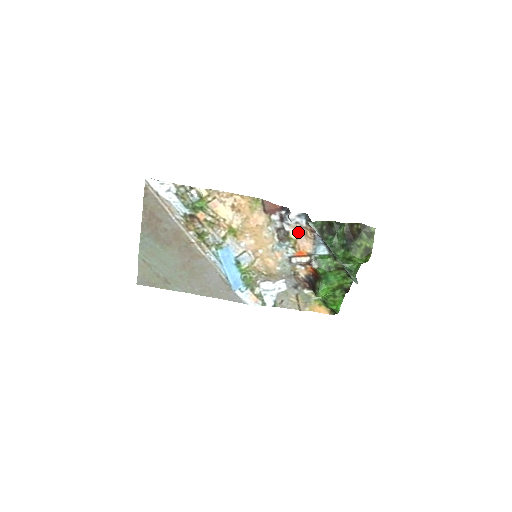
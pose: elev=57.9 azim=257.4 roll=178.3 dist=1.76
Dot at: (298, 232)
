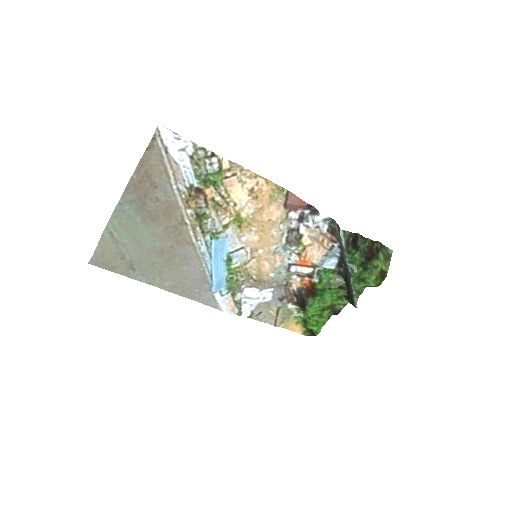
Dot at: (312, 238)
